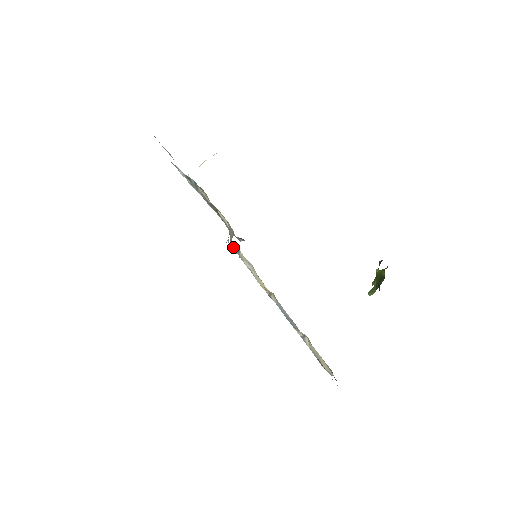
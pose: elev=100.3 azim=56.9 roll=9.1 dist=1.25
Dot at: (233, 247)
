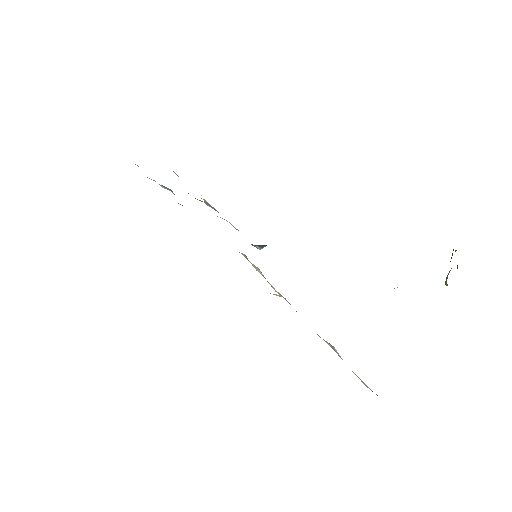
Dot at: (243, 255)
